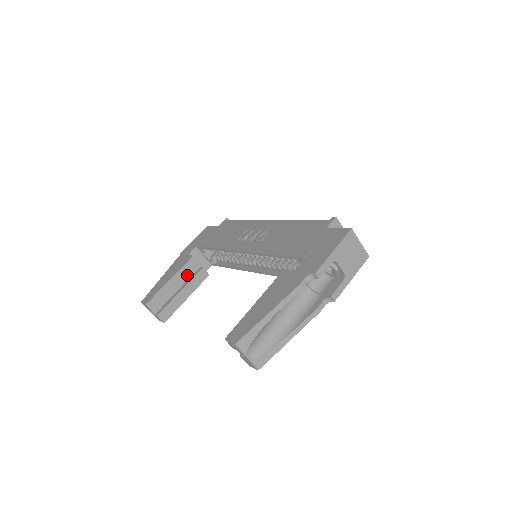
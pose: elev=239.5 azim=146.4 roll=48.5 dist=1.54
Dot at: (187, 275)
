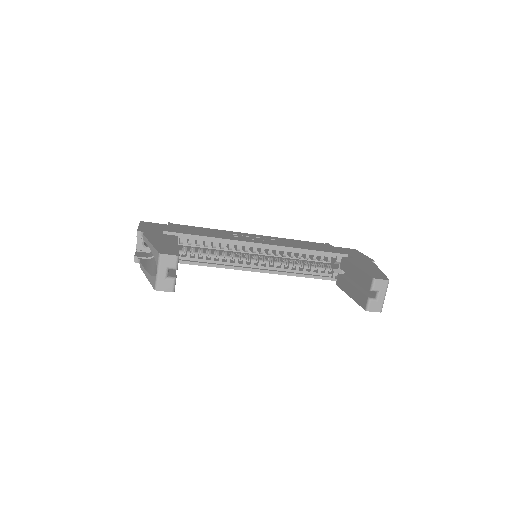
Dot at: occluded
